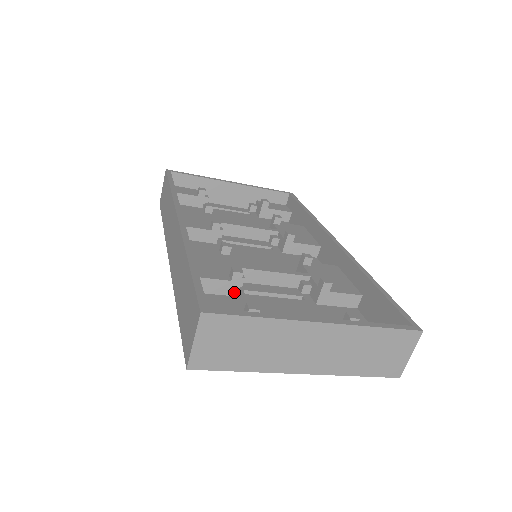
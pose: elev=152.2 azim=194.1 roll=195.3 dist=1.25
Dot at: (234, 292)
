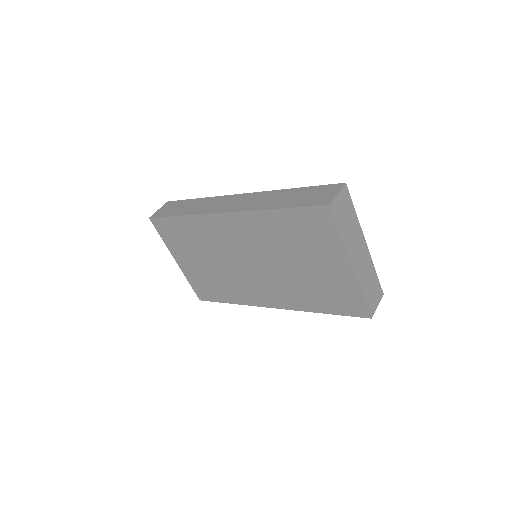
Dot at: occluded
